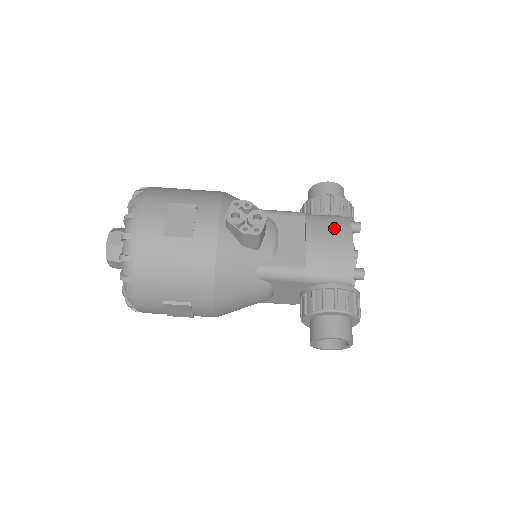
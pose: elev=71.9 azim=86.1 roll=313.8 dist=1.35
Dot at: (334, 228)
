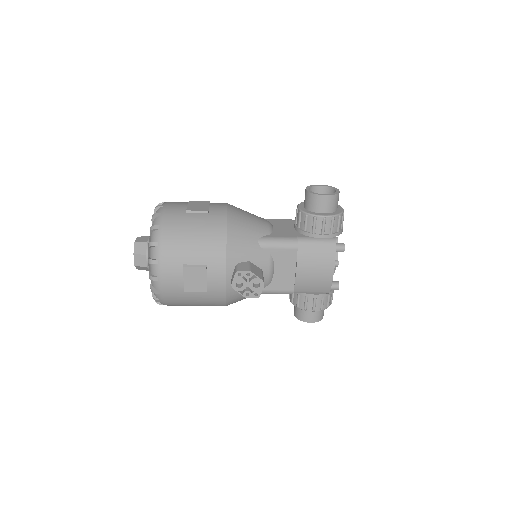
Dot at: (320, 260)
